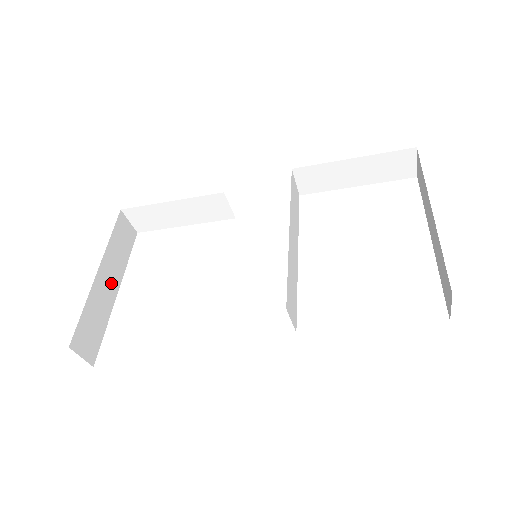
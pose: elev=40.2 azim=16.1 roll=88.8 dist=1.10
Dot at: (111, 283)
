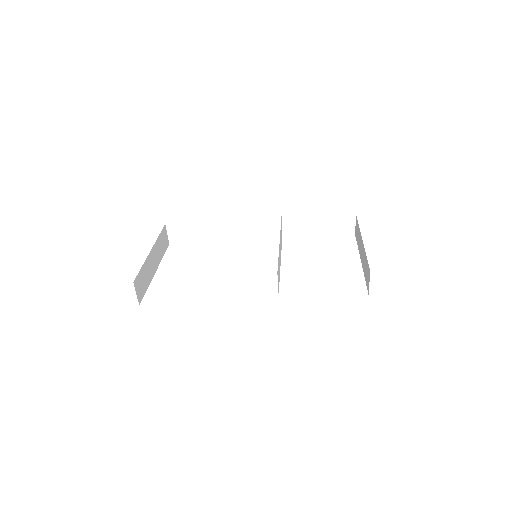
Dot at: (154, 263)
